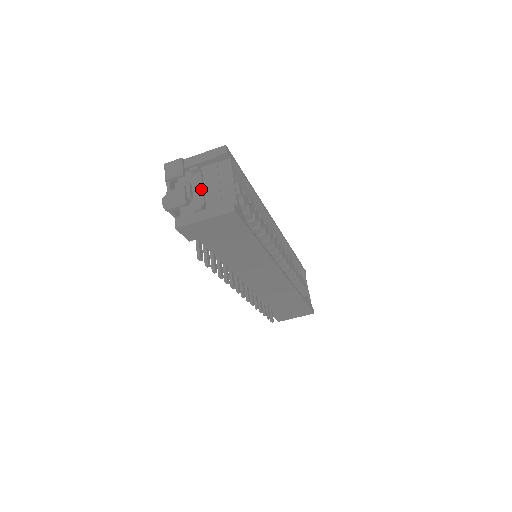
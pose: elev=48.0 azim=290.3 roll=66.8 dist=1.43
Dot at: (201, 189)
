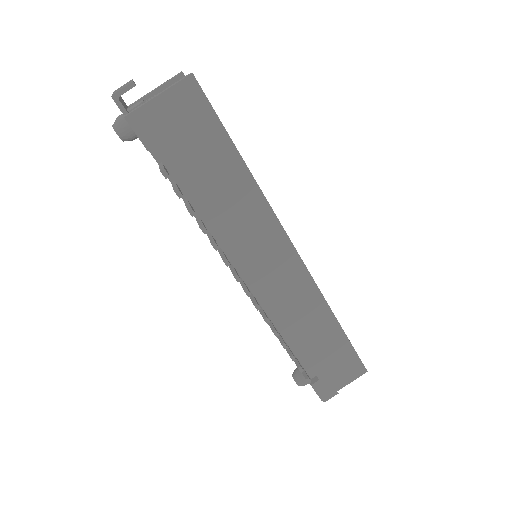
Dot at: occluded
